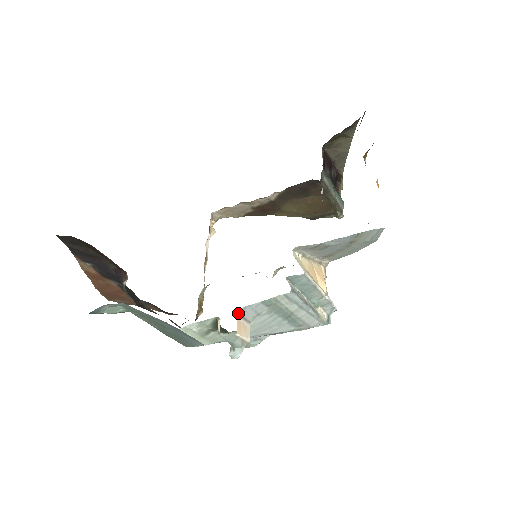
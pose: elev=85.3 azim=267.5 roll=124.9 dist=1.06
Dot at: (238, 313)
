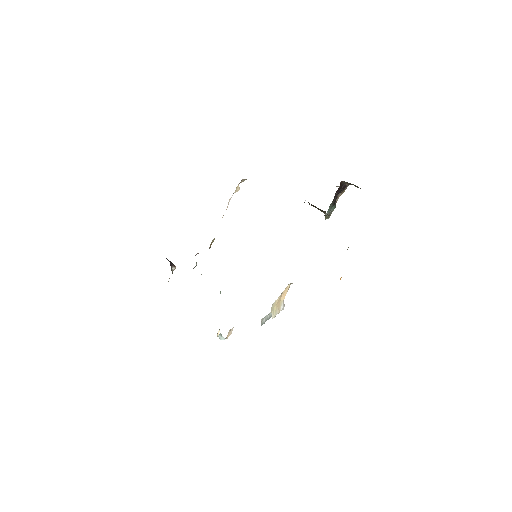
Dot at: (230, 330)
